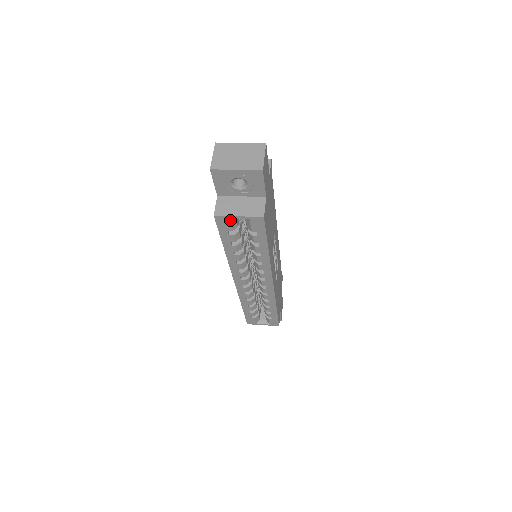
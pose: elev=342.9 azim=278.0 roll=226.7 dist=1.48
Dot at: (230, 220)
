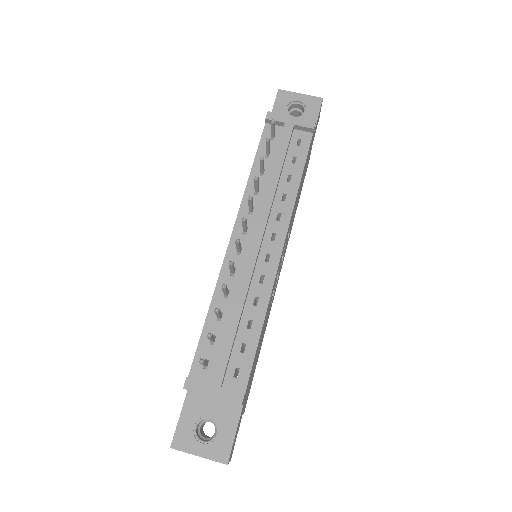
Dot at: occluded
